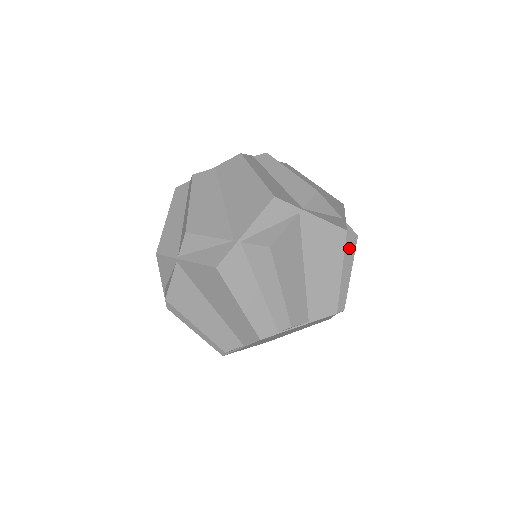
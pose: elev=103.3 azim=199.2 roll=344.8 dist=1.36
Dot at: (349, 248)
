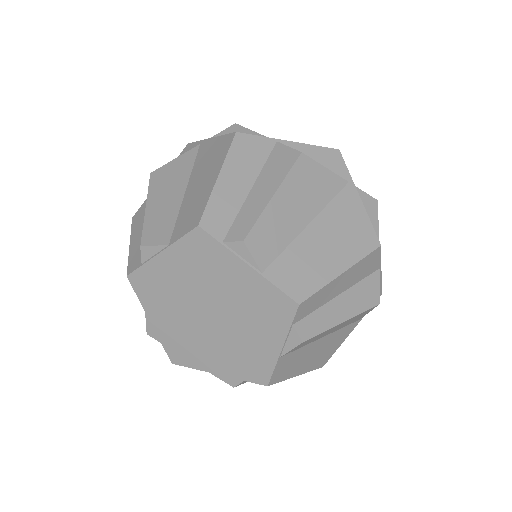
Dot at: (278, 167)
